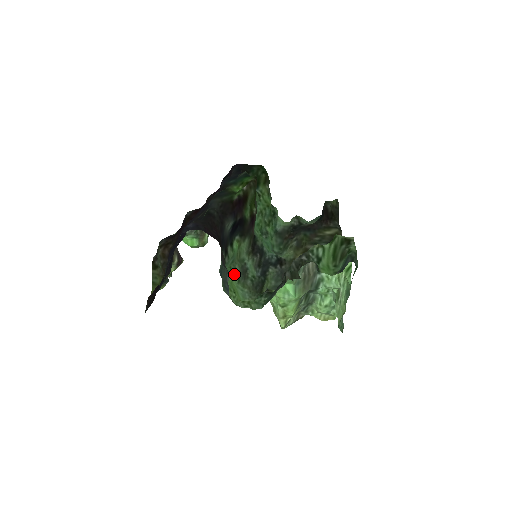
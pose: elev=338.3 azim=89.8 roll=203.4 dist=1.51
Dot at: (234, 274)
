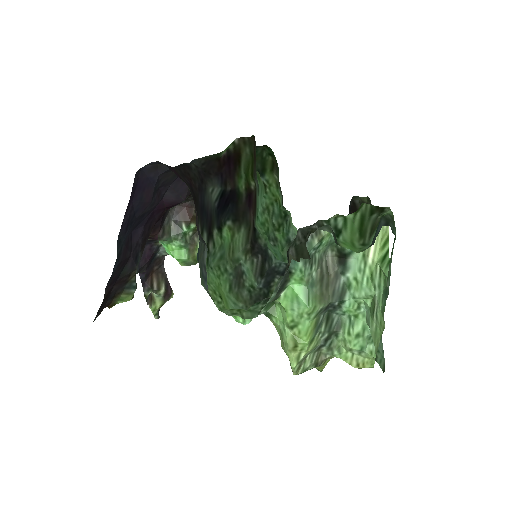
Dot at: (224, 277)
